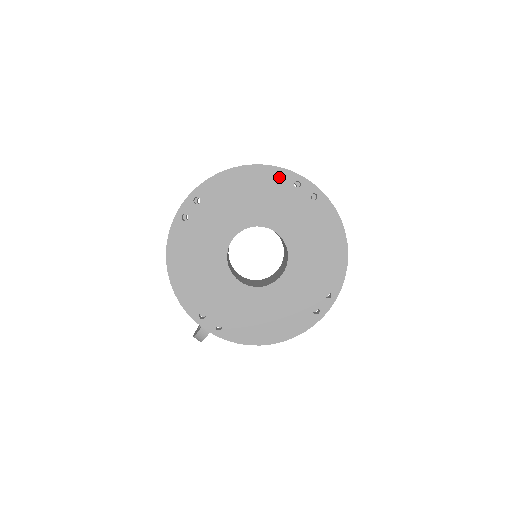
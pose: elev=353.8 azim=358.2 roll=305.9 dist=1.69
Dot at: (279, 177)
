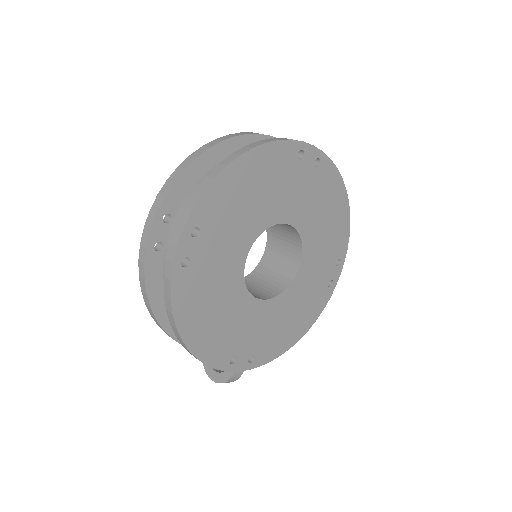
Dot at: (282, 154)
